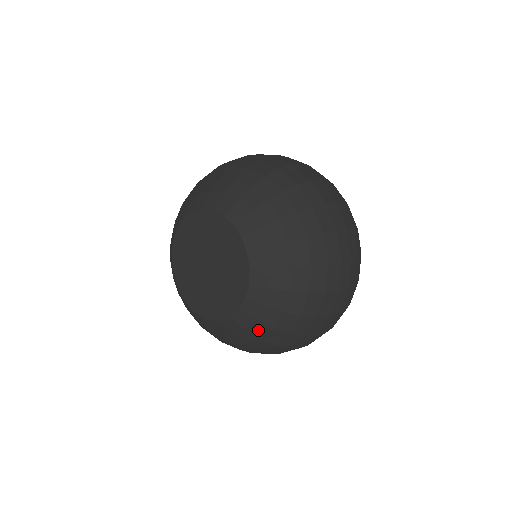
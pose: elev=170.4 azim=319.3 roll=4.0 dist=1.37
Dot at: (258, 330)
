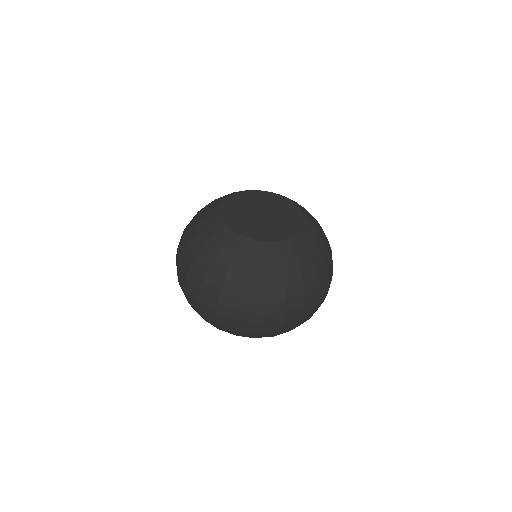
Dot at: (317, 225)
